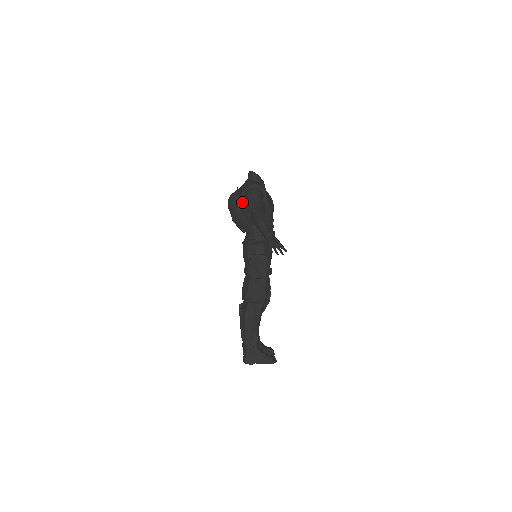
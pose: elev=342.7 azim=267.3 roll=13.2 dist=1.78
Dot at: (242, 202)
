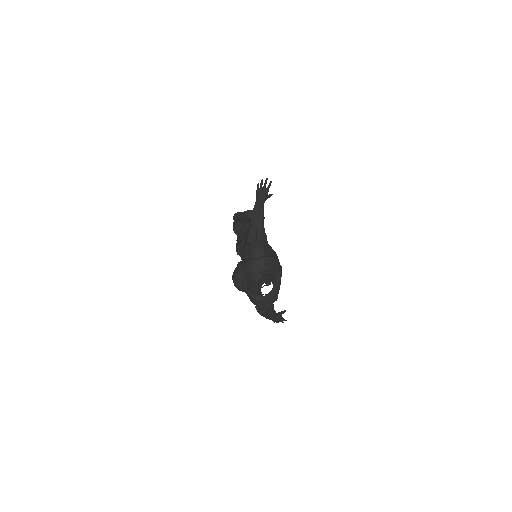
Dot at: occluded
